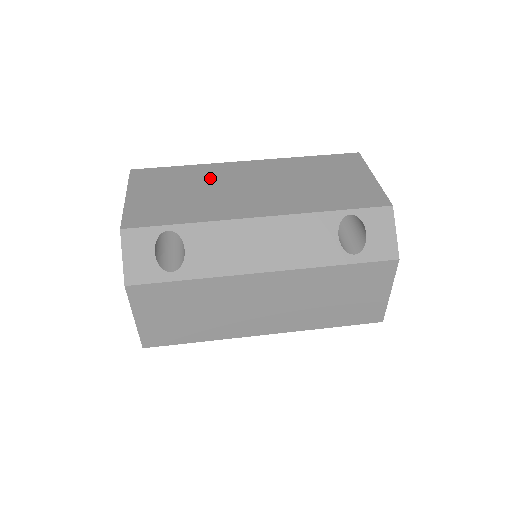
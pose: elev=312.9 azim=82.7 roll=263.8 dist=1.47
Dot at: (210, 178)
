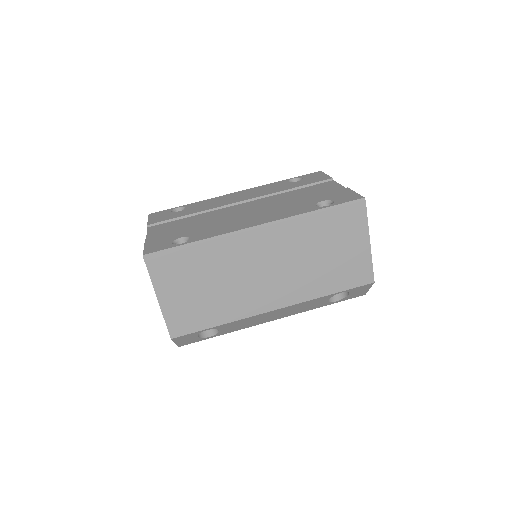
Dot at: (226, 264)
